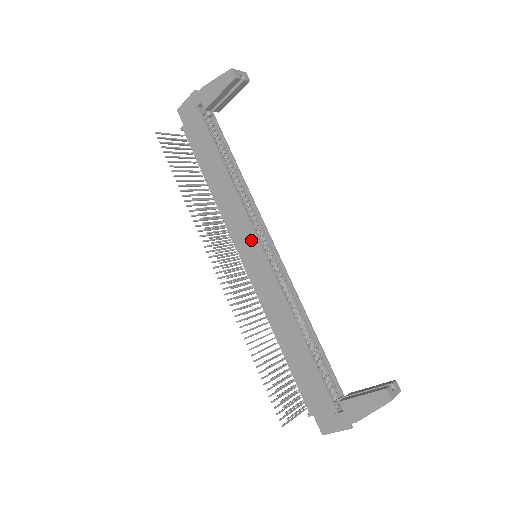
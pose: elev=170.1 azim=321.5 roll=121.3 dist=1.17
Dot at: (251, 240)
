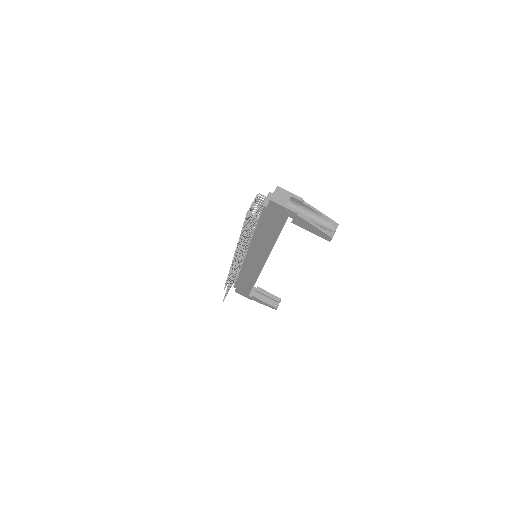
Dot at: (261, 260)
